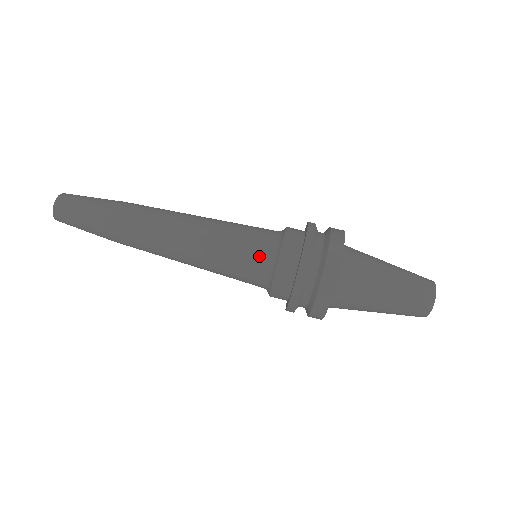
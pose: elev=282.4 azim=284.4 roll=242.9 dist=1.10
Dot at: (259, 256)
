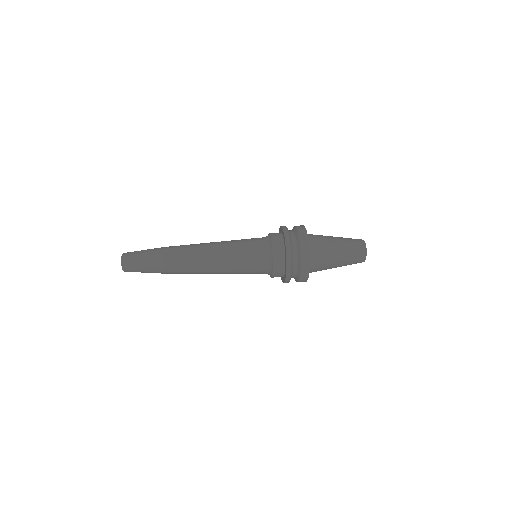
Dot at: (260, 257)
